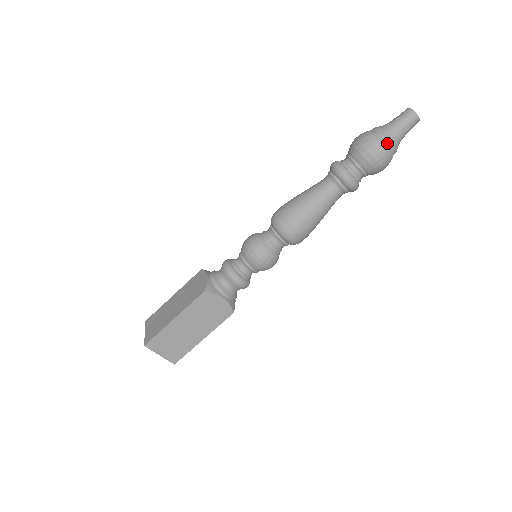
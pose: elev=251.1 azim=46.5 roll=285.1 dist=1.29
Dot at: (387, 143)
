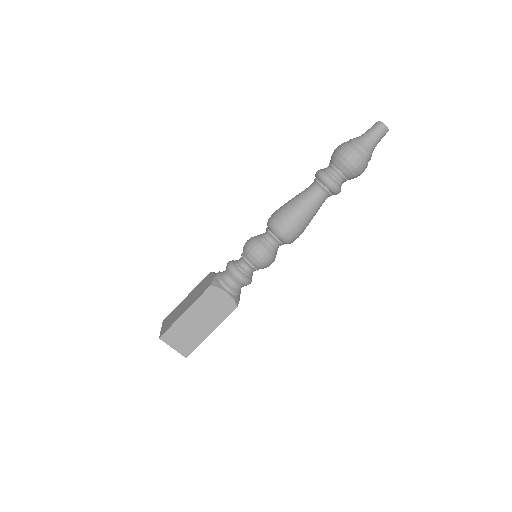
Dot at: (360, 149)
